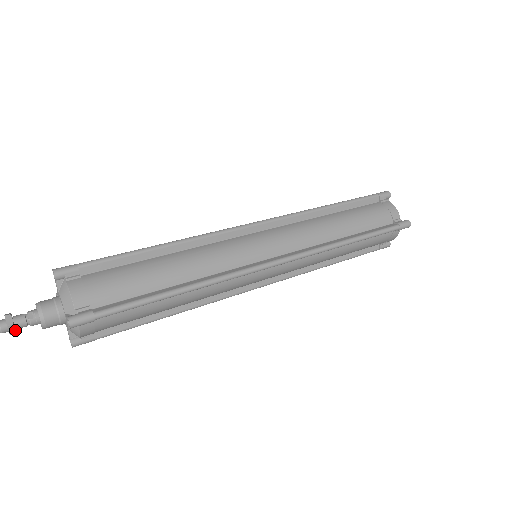
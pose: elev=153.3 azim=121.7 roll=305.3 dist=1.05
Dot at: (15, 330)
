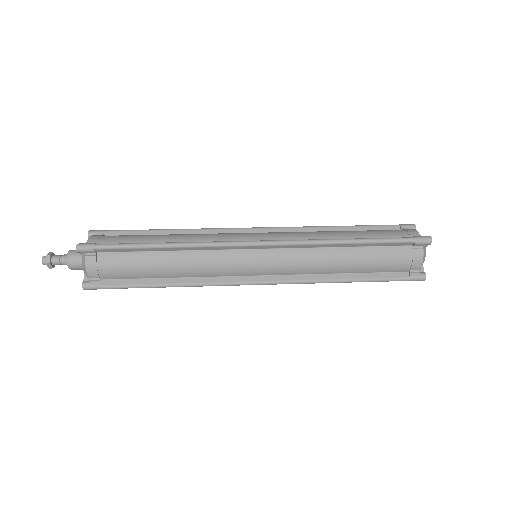
Dot at: (50, 260)
